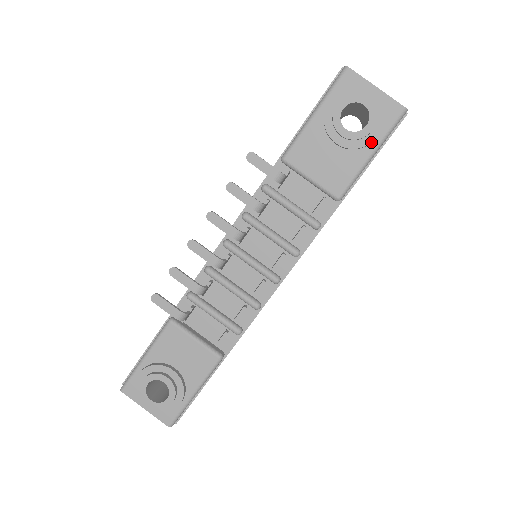
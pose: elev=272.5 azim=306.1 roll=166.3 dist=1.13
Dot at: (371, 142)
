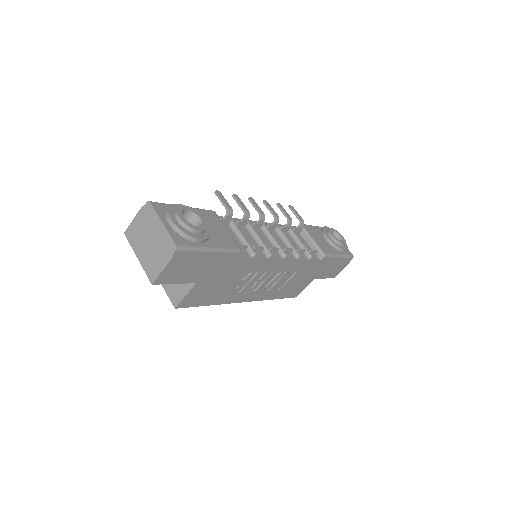
Dot at: (342, 249)
